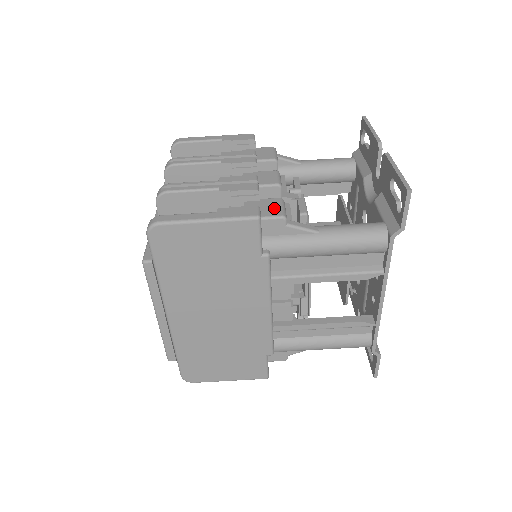
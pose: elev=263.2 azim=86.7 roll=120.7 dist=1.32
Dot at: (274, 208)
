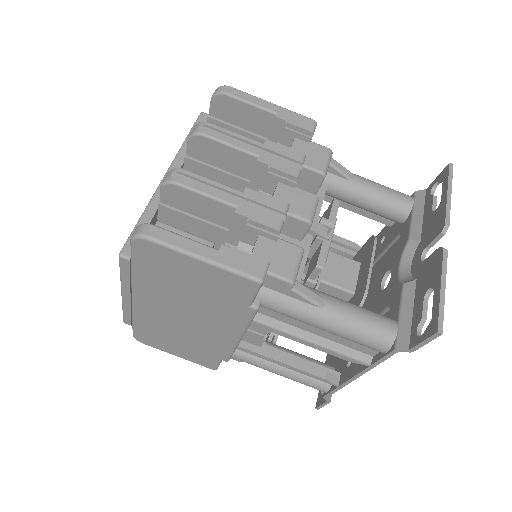
Dot at: (287, 263)
